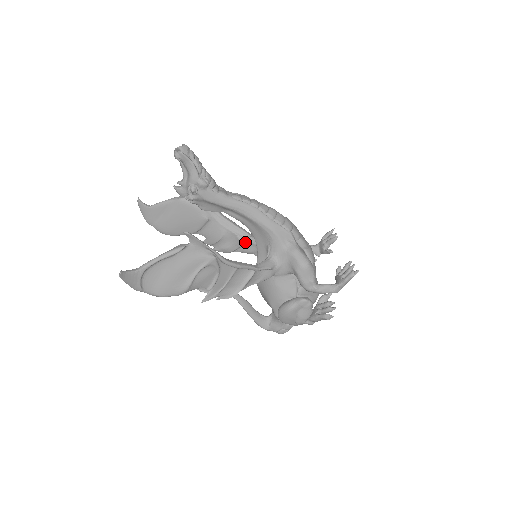
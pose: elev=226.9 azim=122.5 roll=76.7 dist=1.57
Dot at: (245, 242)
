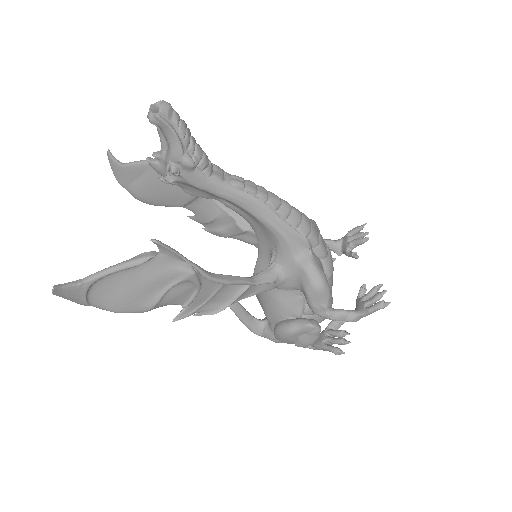
Dot at: (245, 231)
